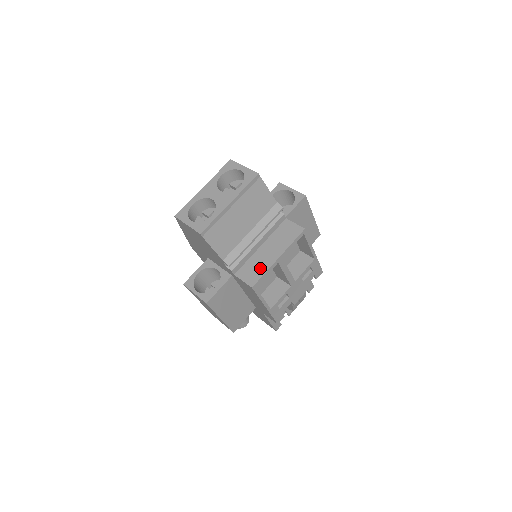
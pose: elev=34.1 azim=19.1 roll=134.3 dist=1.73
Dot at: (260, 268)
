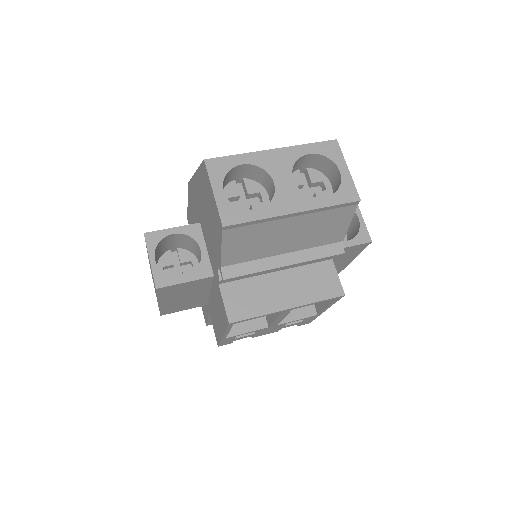
Dot at: (257, 304)
